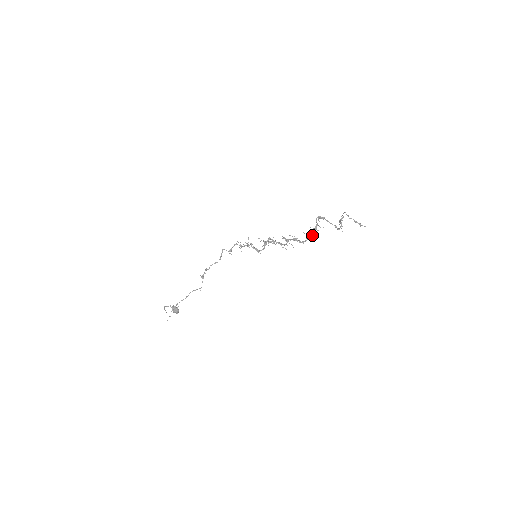
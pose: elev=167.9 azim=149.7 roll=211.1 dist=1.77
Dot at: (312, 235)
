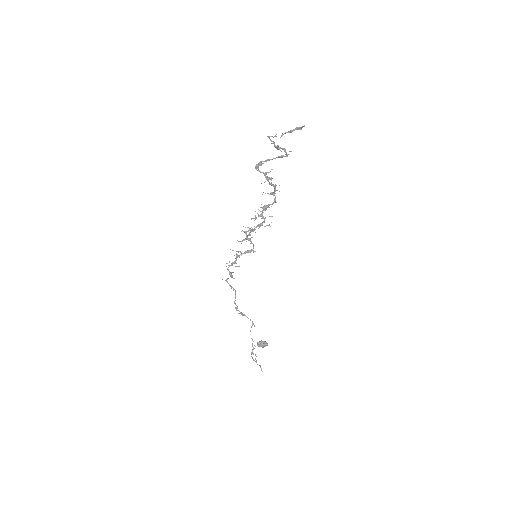
Dot at: occluded
